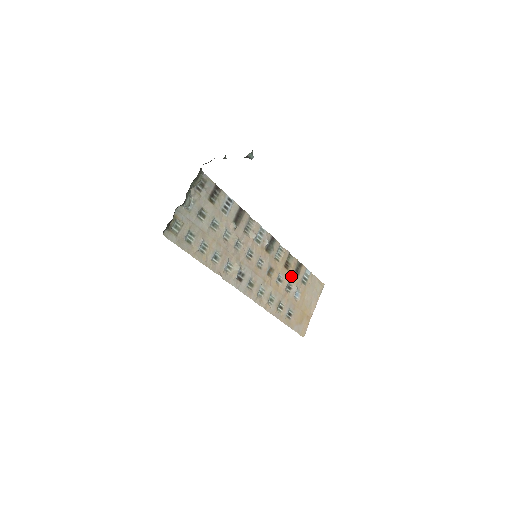
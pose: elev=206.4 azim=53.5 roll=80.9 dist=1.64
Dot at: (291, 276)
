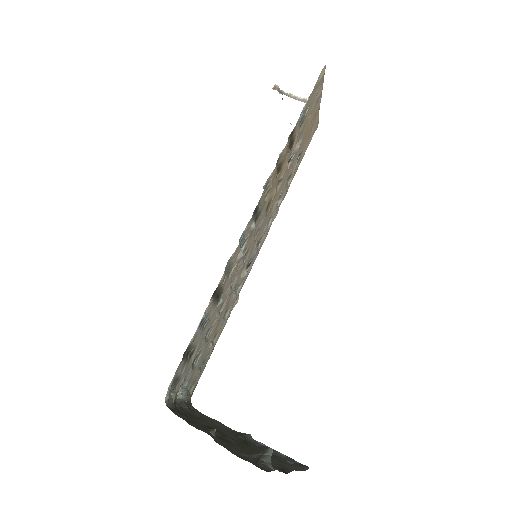
Dot at: (287, 158)
